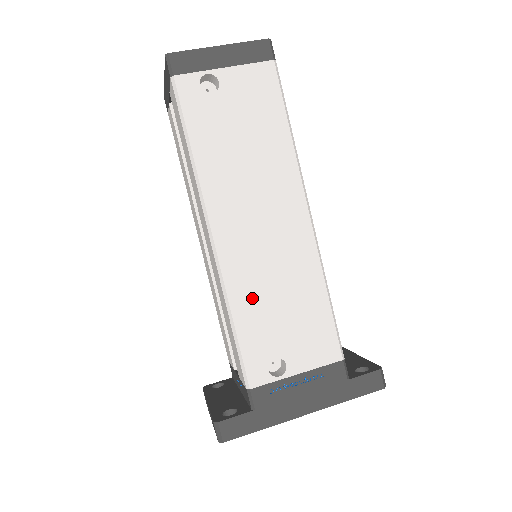
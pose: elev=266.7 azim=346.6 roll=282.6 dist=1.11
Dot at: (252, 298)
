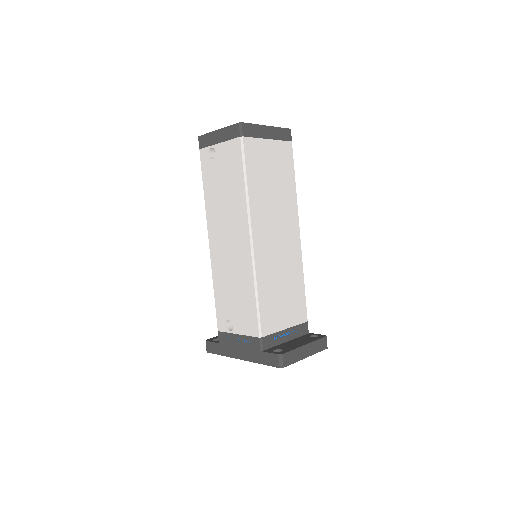
Dot at: (222, 282)
